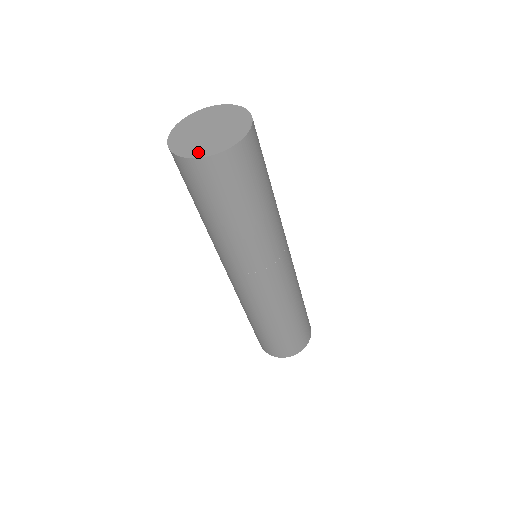
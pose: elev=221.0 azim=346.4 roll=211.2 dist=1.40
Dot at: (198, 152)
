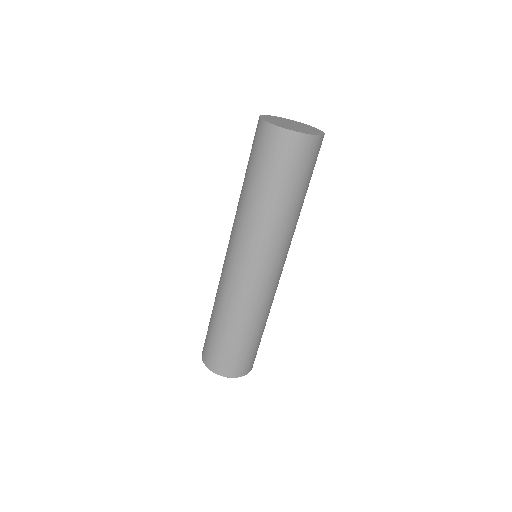
Dot at: (275, 123)
